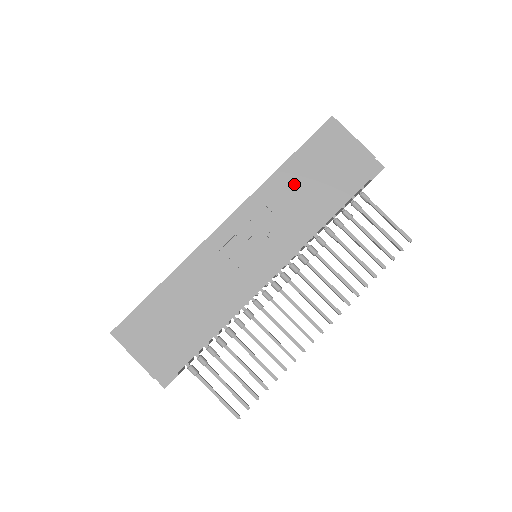
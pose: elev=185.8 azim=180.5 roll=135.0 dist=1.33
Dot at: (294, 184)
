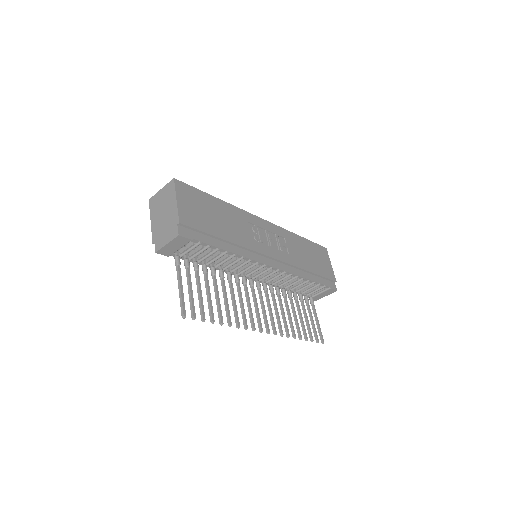
Dot at: (301, 247)
